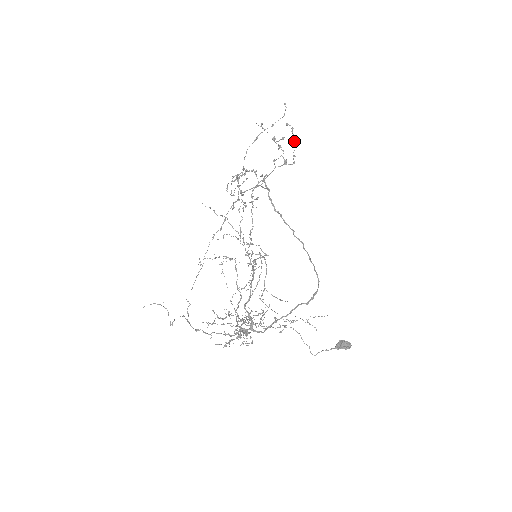
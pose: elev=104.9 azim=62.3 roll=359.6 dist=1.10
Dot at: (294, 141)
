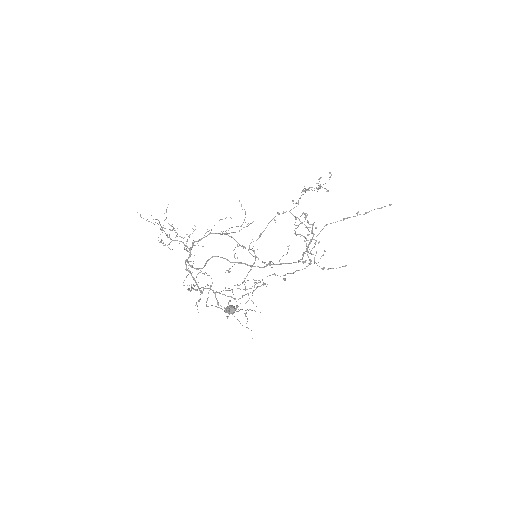
Dot at: occluded
